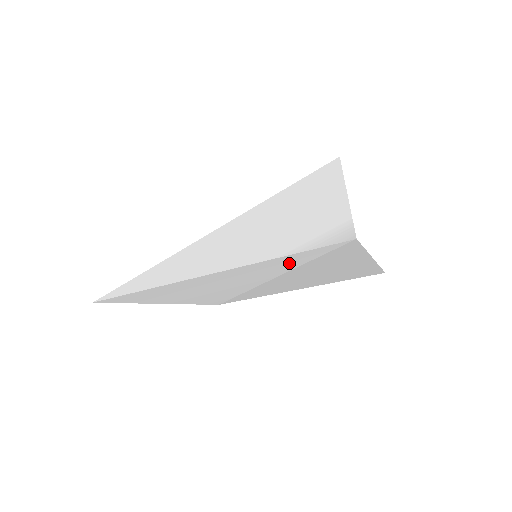
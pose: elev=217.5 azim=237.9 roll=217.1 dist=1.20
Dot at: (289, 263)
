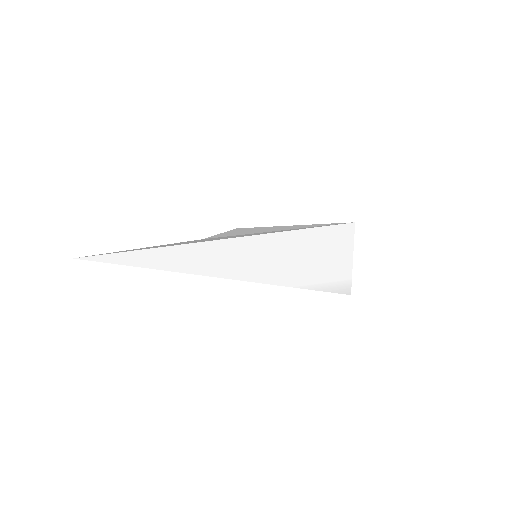
Dot at: occluded
